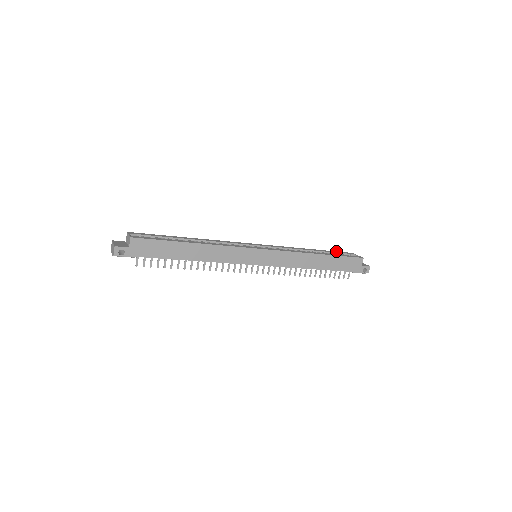
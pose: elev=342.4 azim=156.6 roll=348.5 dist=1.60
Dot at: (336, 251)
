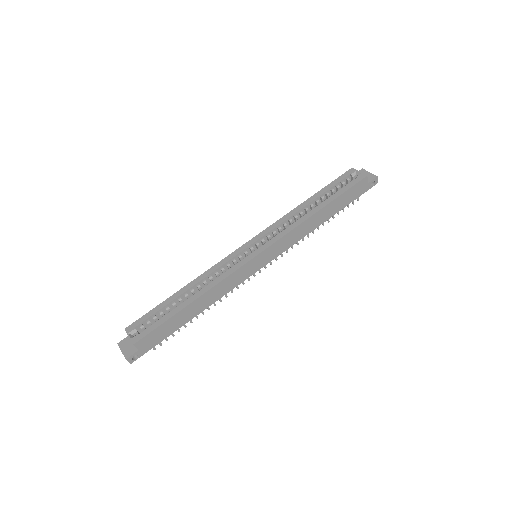
Dot at: (333, 181)
